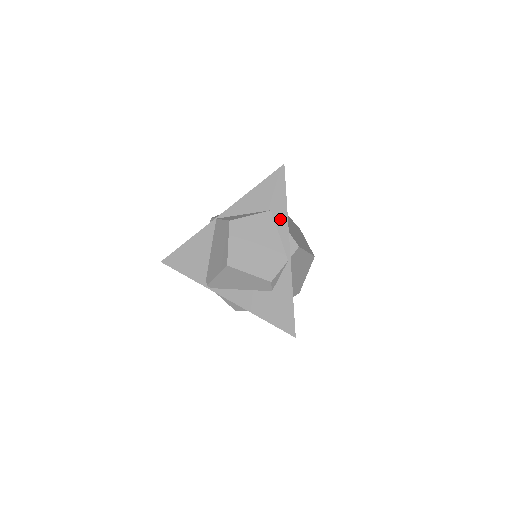
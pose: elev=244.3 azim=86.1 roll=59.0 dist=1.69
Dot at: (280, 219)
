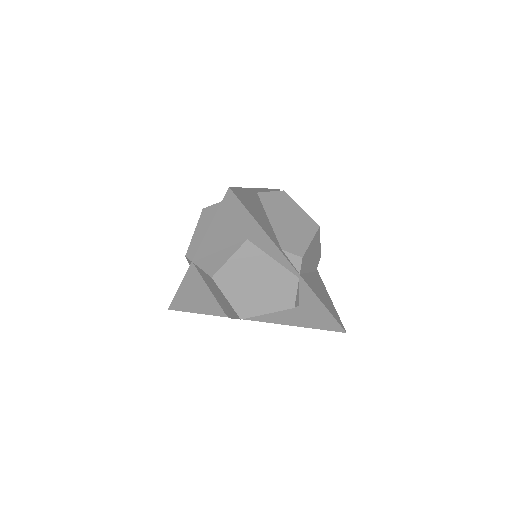
Dot at: (264, 245)
